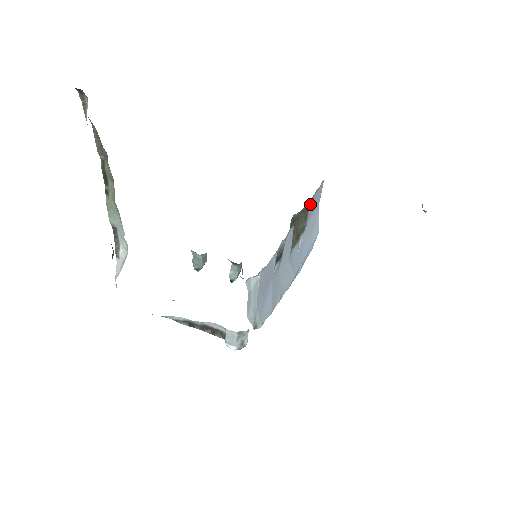
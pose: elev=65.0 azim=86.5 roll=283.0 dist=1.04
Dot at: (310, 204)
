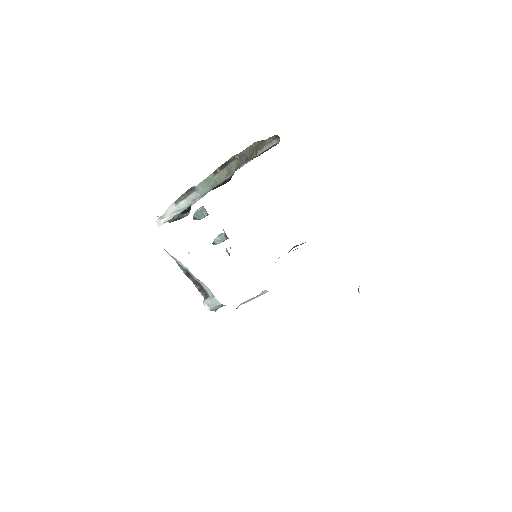
Dot at: occluded
